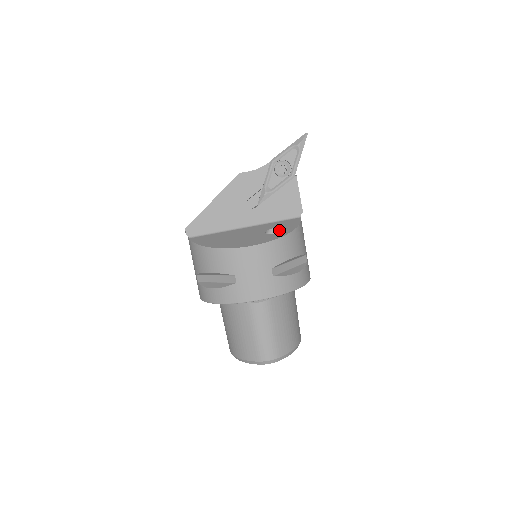
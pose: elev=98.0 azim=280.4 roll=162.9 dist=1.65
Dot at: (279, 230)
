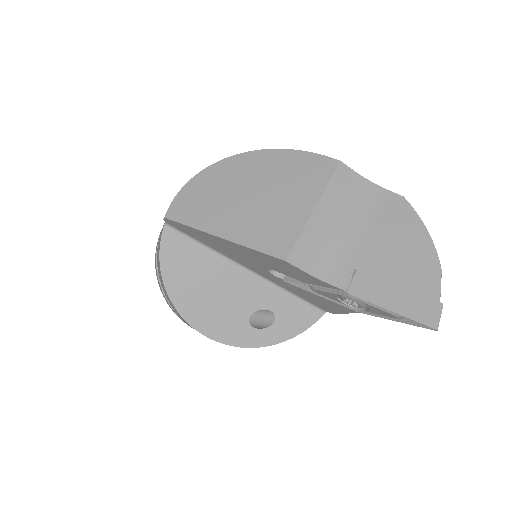
Dot at: (272, 322)
